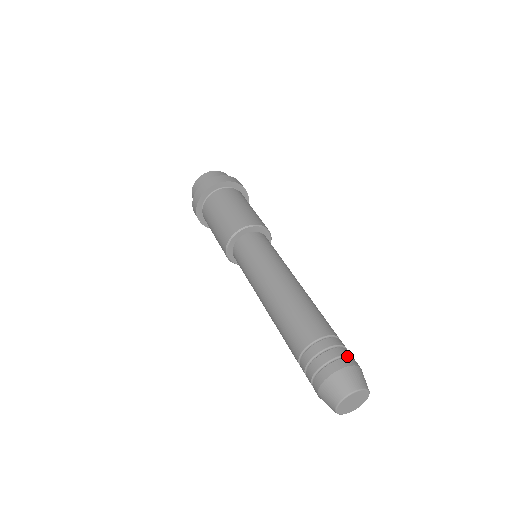
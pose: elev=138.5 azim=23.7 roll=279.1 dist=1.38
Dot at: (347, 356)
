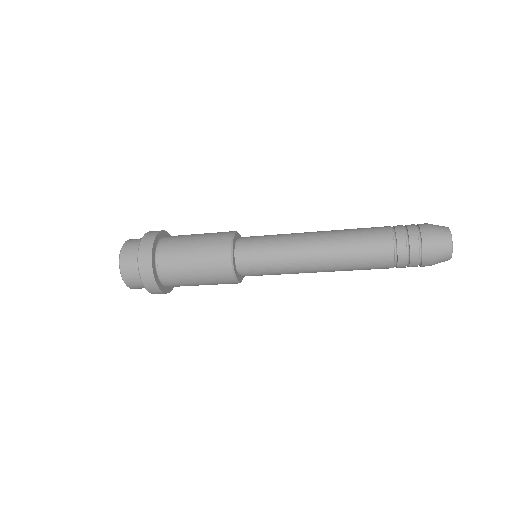
Dot at: occluded
